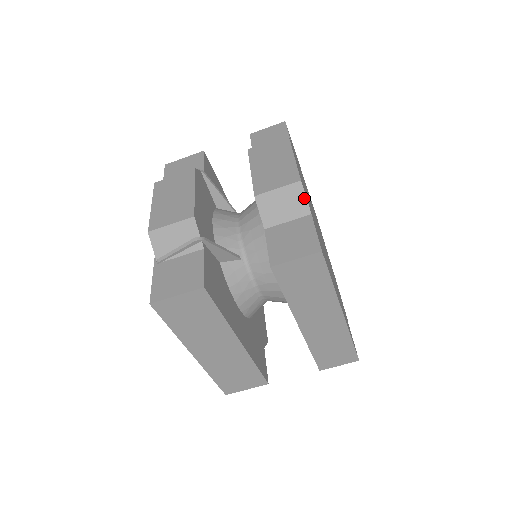
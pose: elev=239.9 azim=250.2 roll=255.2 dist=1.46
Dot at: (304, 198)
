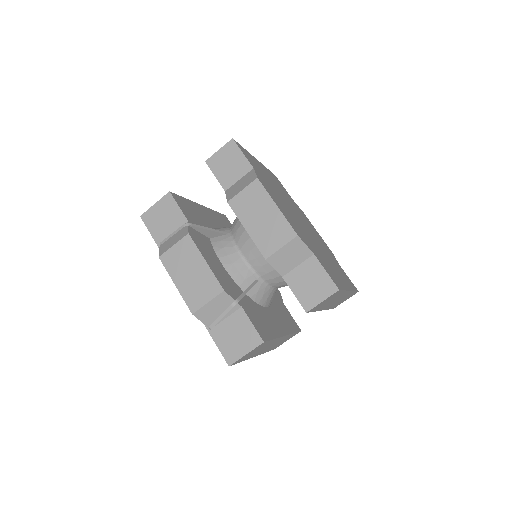
Dot at: (305, 246)
